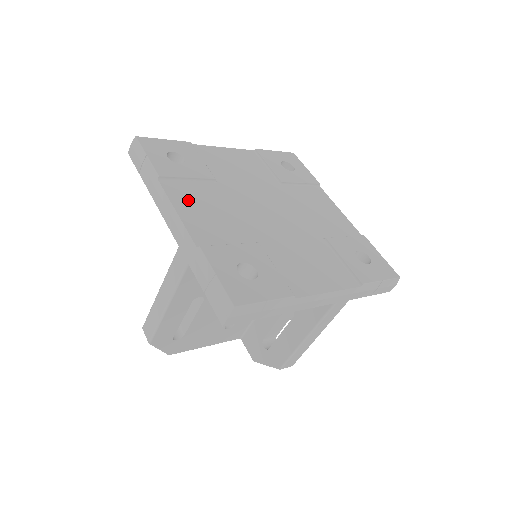
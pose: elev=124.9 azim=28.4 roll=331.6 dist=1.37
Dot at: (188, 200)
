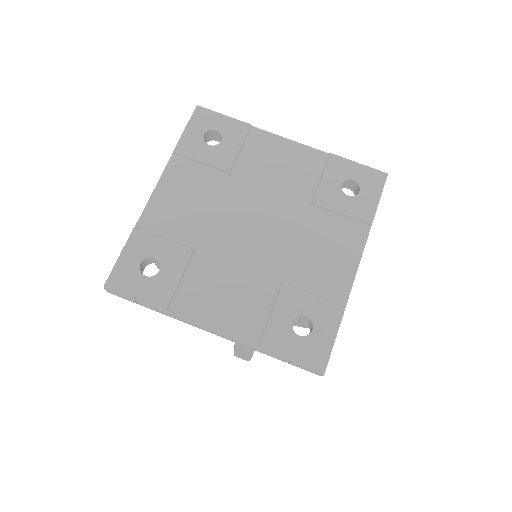
Dot at: (178, 183)
